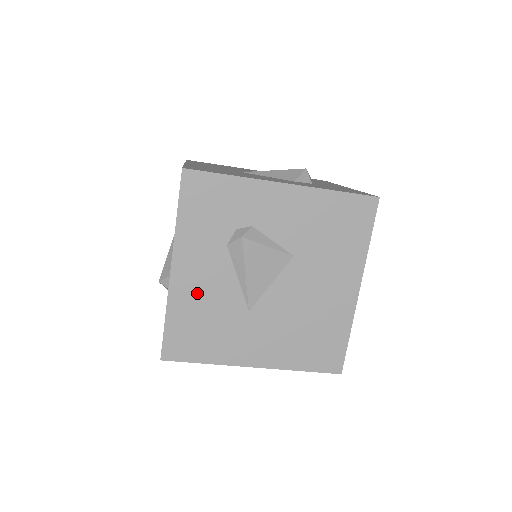
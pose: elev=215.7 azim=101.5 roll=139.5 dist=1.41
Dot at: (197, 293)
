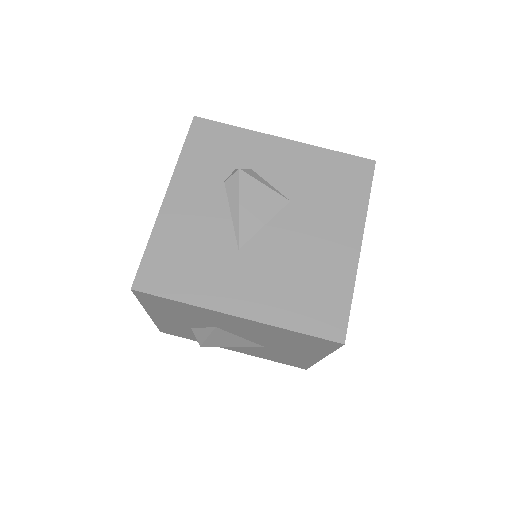
Dot at: (186, 222)
